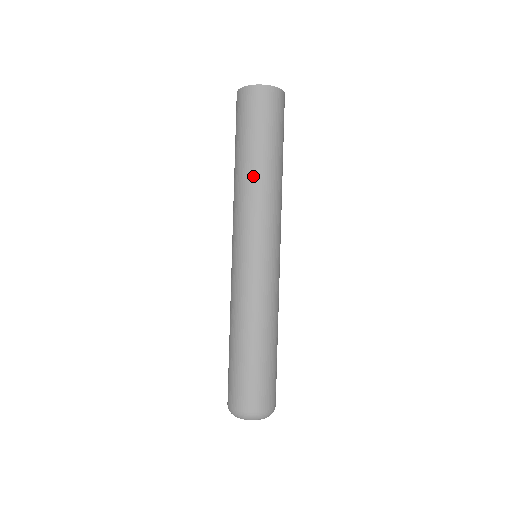
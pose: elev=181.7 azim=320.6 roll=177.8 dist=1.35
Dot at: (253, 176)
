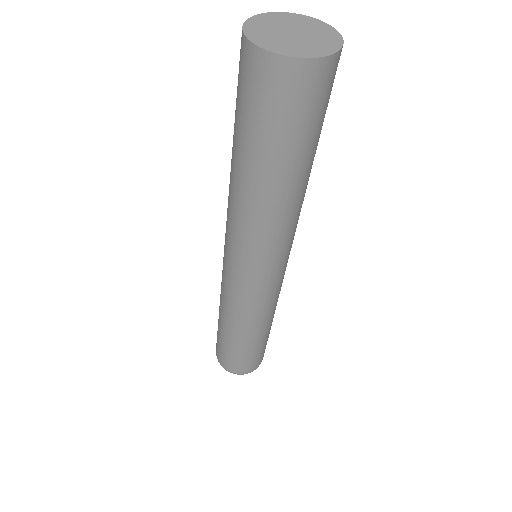
Dot at: (242, 194)
